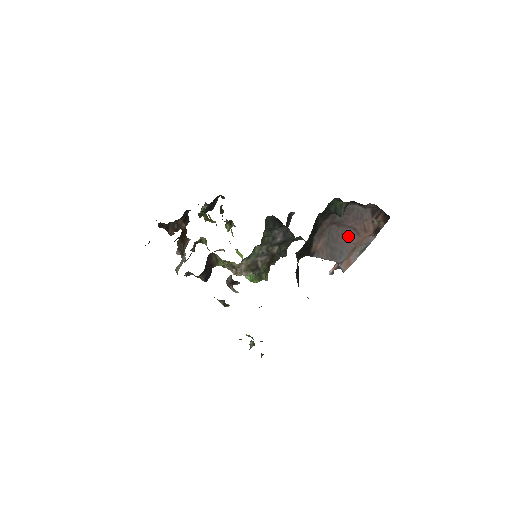
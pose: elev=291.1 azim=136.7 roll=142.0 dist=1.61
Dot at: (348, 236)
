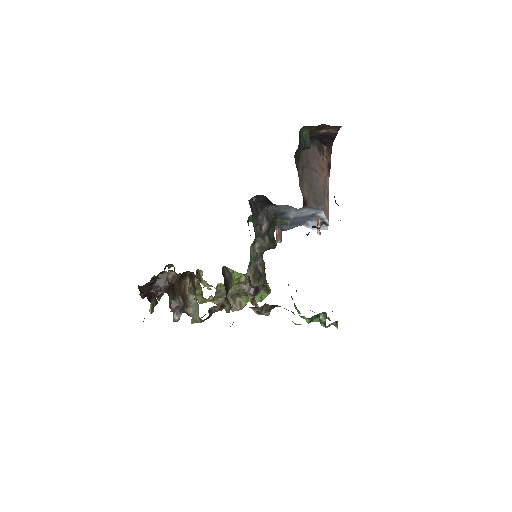
Dot at: (316, 180)
